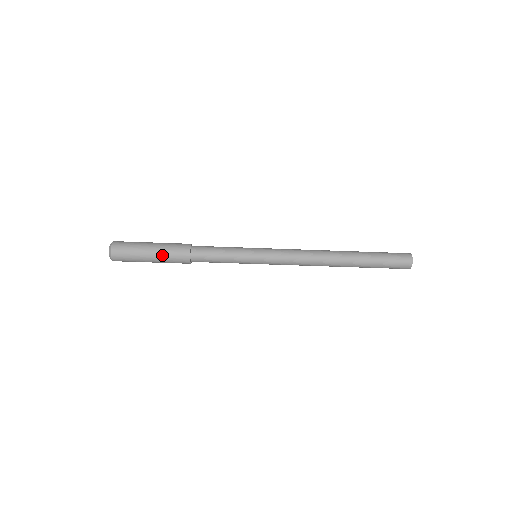
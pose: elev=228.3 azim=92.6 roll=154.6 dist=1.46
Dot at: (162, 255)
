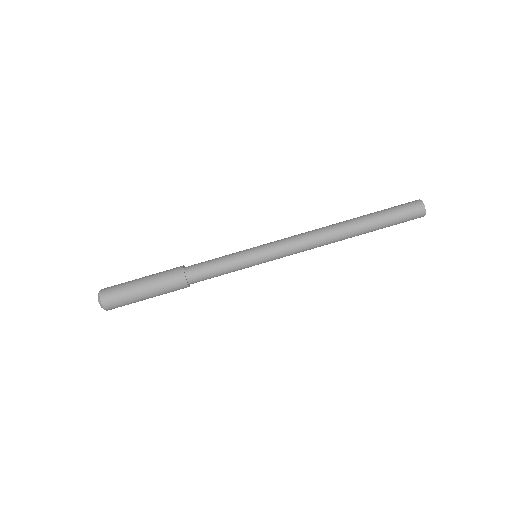
Dot at: (154, 274)
